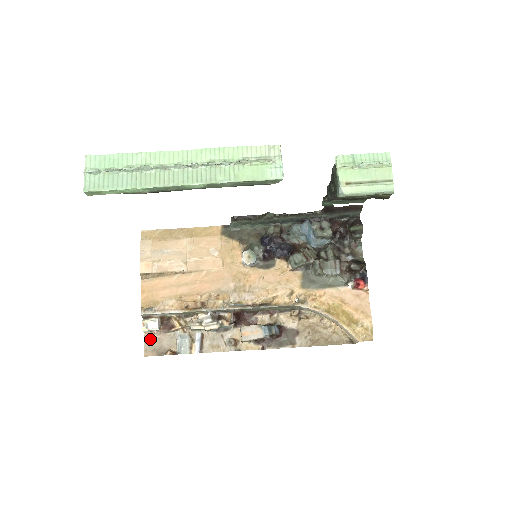
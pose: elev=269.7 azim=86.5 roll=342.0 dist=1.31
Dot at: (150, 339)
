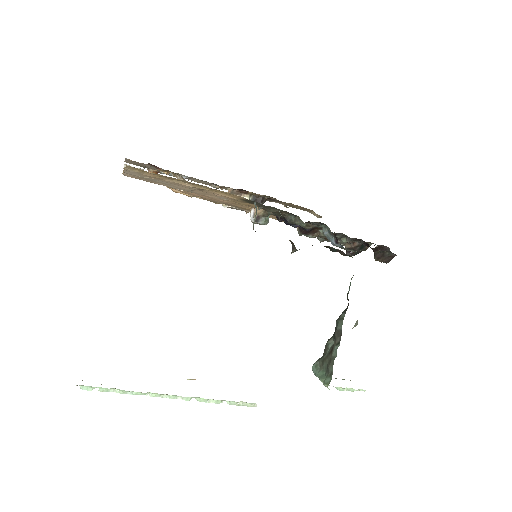
Dot at: (132, 161)
